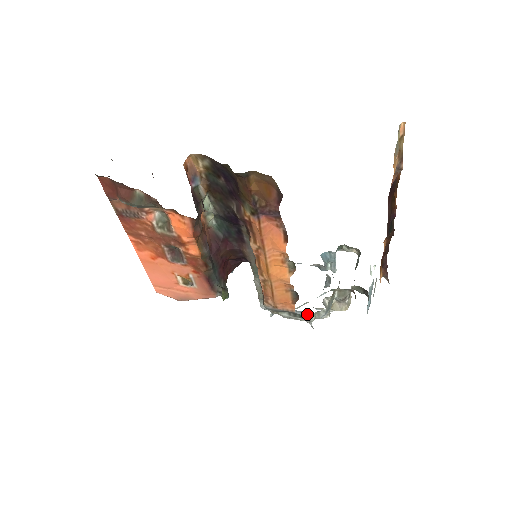
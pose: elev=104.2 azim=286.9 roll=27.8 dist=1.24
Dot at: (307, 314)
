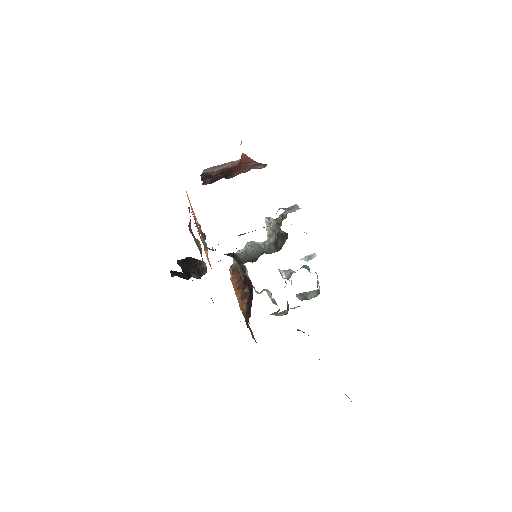
Dot at: occluded
